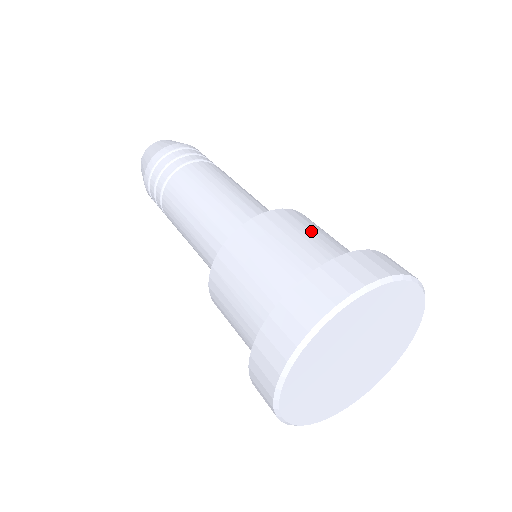
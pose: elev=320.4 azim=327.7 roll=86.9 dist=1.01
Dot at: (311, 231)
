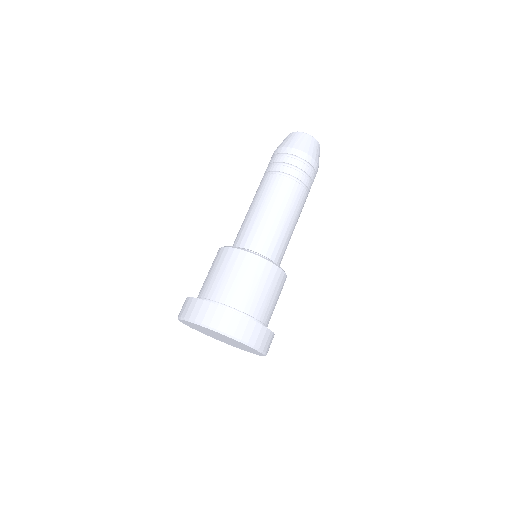
Dot at: (231, 273)
